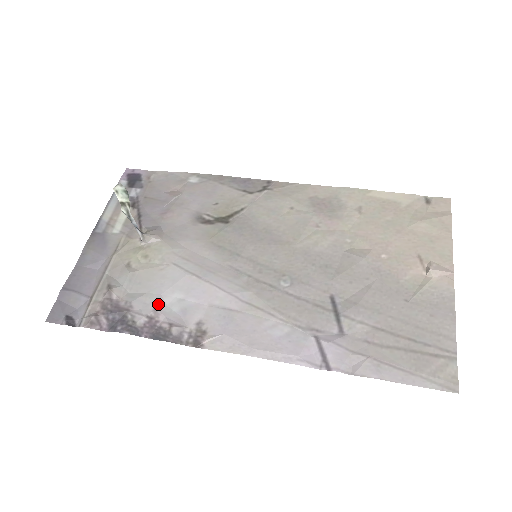
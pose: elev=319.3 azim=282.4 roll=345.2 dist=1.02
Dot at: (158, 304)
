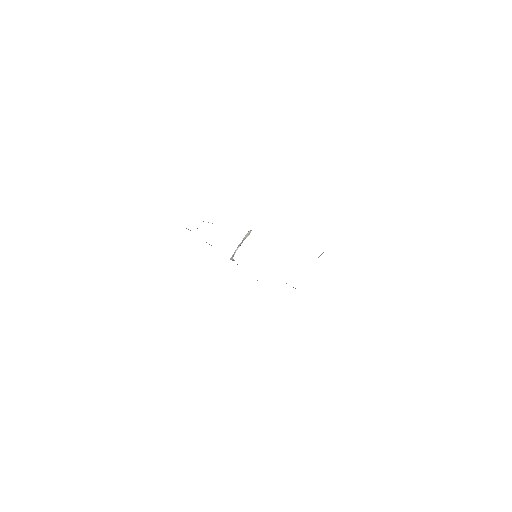
Dot at: occluded
